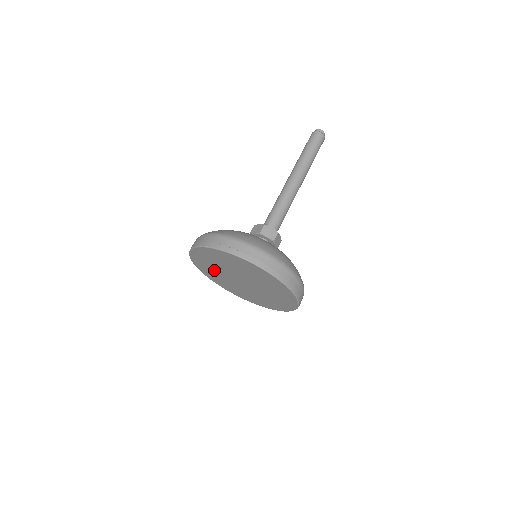
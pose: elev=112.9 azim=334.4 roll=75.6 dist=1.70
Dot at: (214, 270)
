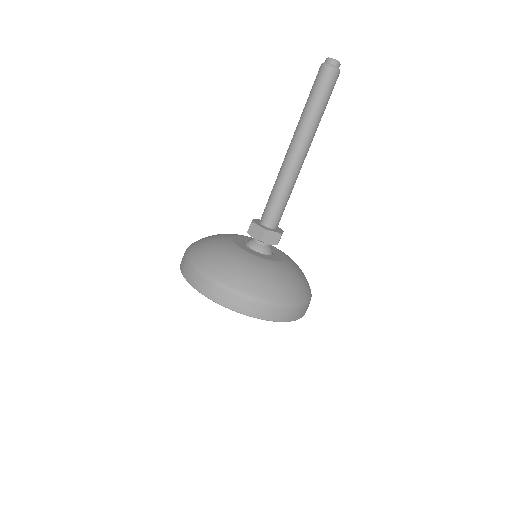
Dot at: occluded
